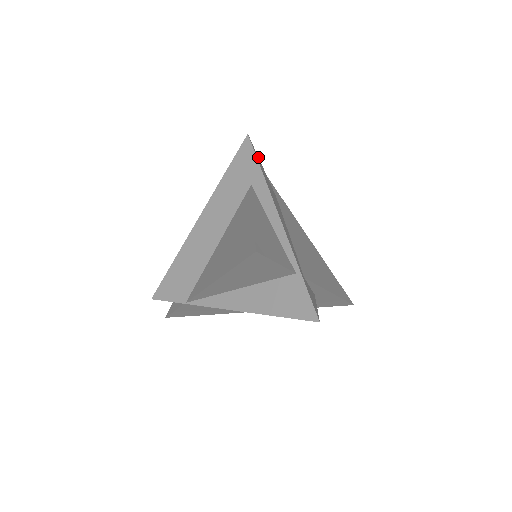
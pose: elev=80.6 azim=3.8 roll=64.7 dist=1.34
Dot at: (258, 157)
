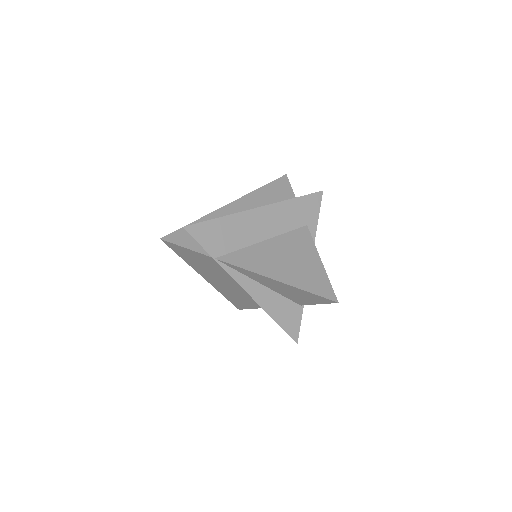
Dot at: occluded
